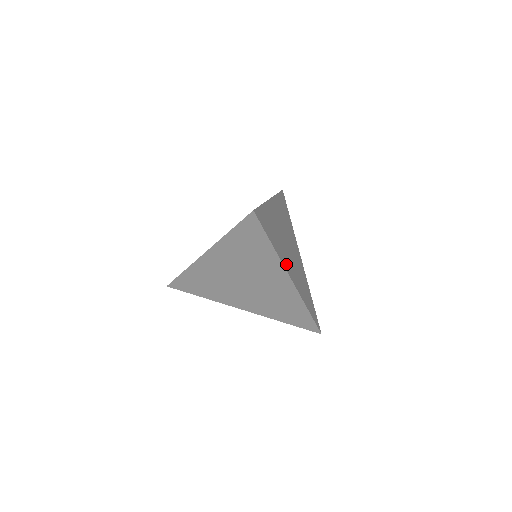
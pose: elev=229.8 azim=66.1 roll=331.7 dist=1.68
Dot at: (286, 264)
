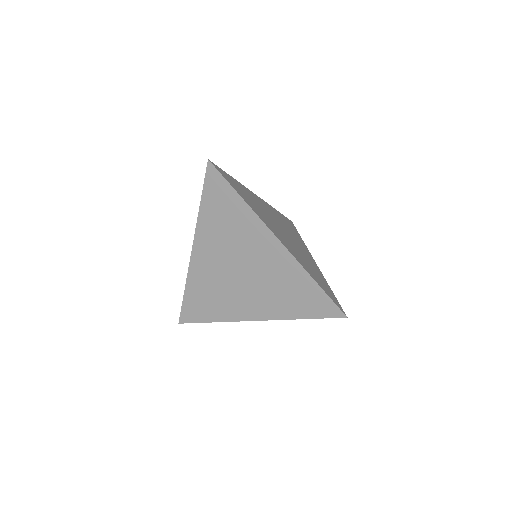
Dot at: (269, 226)
